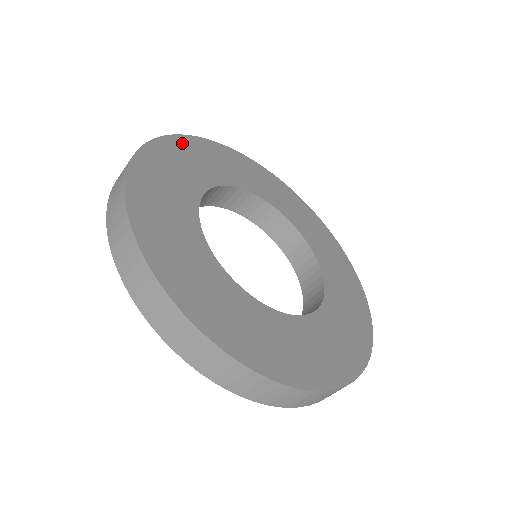
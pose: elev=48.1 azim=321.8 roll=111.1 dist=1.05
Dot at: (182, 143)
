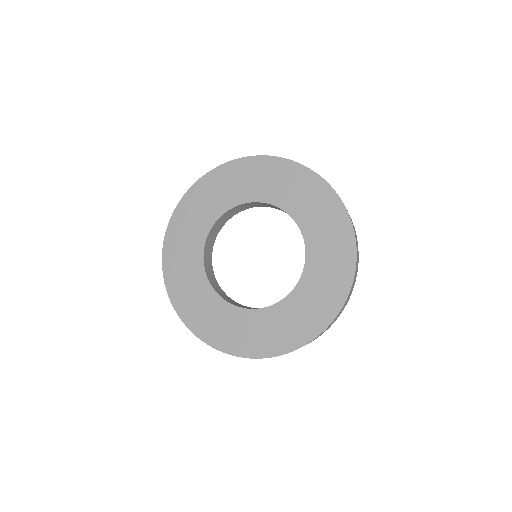
Dot at: (205, 183)
